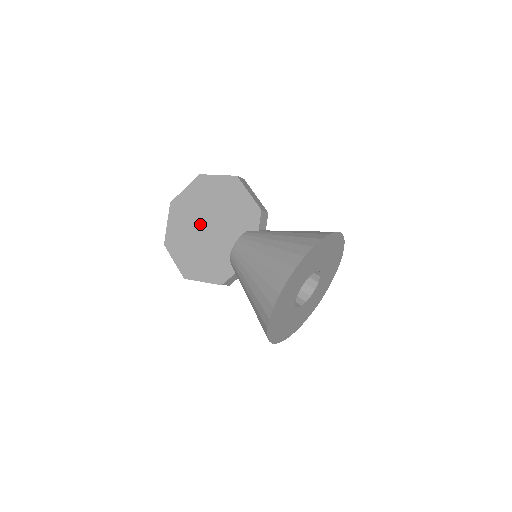
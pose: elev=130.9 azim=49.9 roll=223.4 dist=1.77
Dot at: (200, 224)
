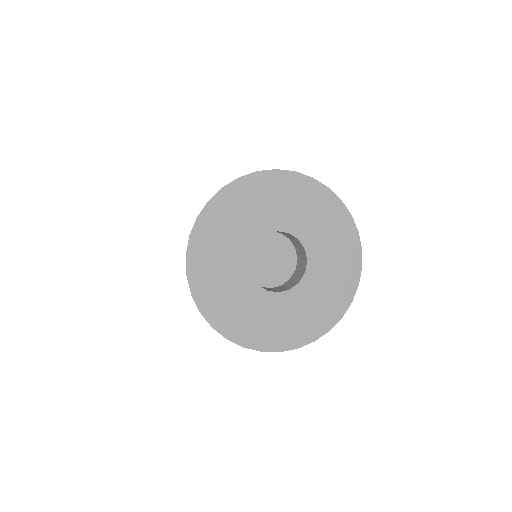
Dot at: occluded
